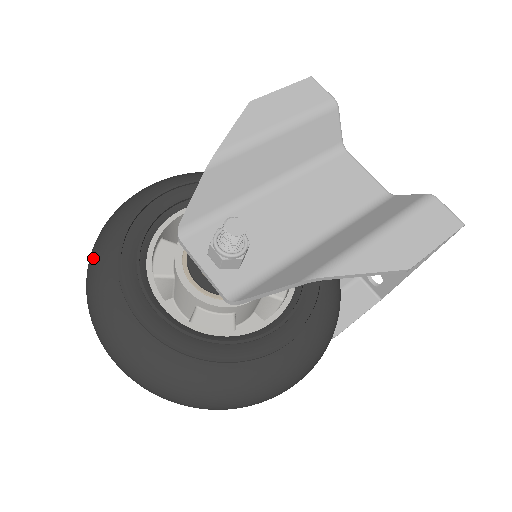
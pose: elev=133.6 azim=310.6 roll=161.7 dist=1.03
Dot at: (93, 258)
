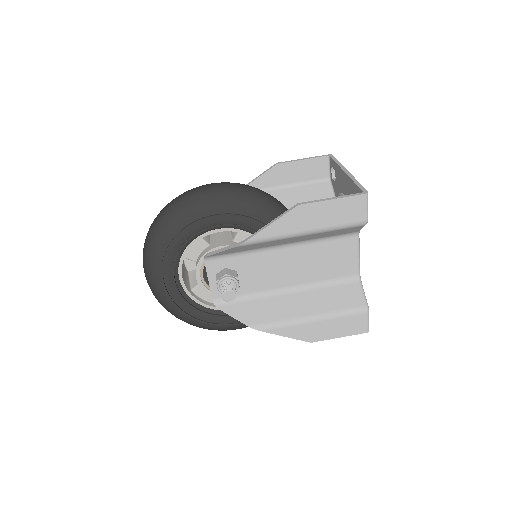
Dot at: (153, 235)
